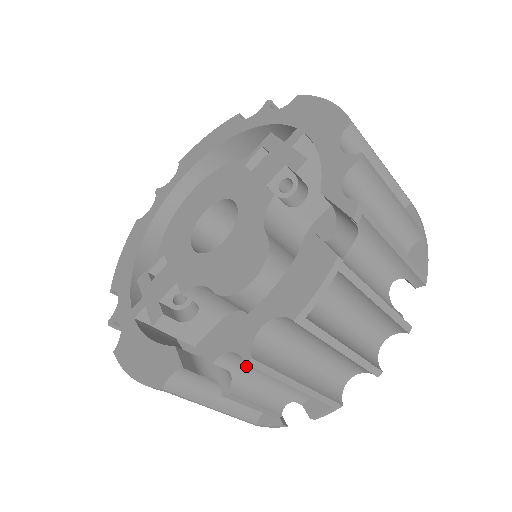
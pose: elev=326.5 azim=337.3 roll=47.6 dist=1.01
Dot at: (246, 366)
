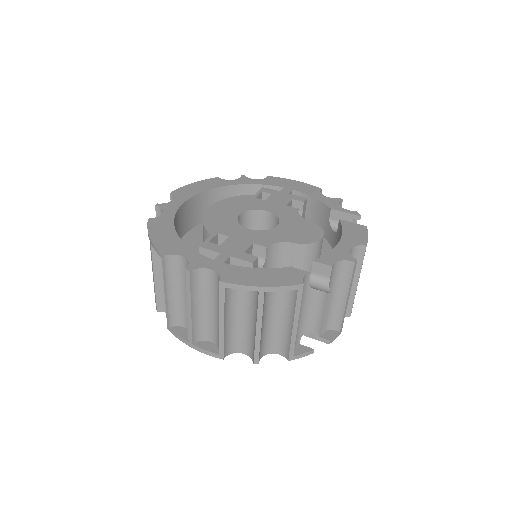
Dot at: (332, 280)
